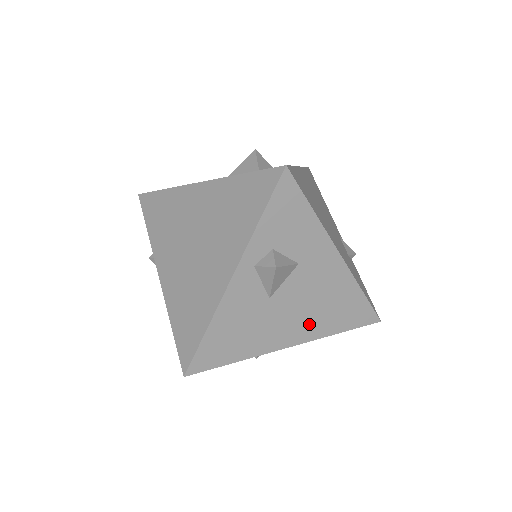
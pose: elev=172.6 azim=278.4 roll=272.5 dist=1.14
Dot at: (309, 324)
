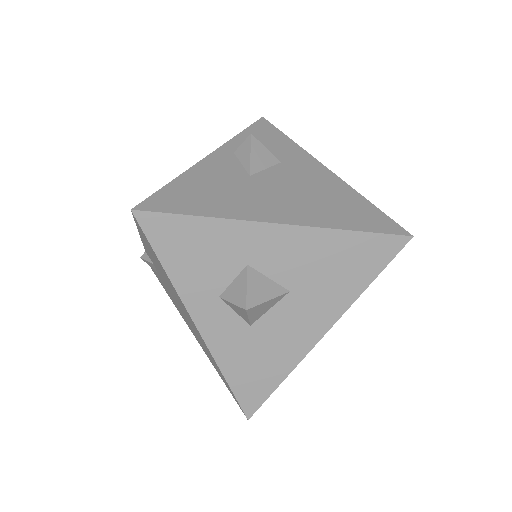
Dot at: (303, 210)
